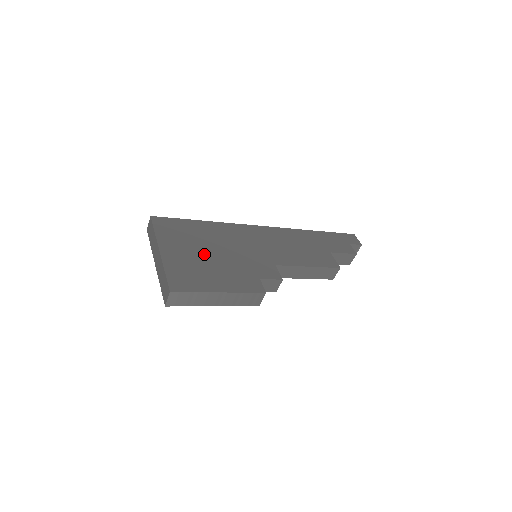
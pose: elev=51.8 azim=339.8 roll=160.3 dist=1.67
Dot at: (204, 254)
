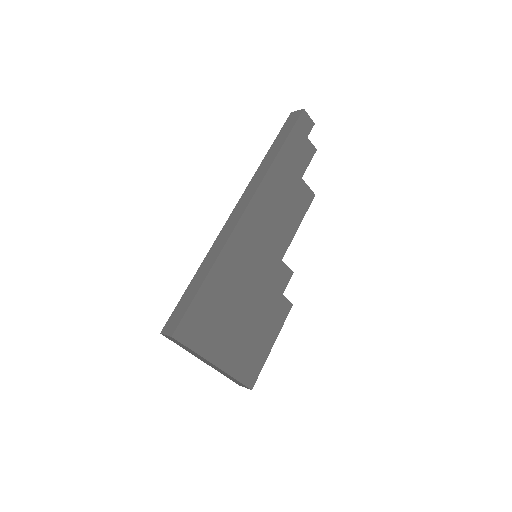
Dot at: (239, 323)
